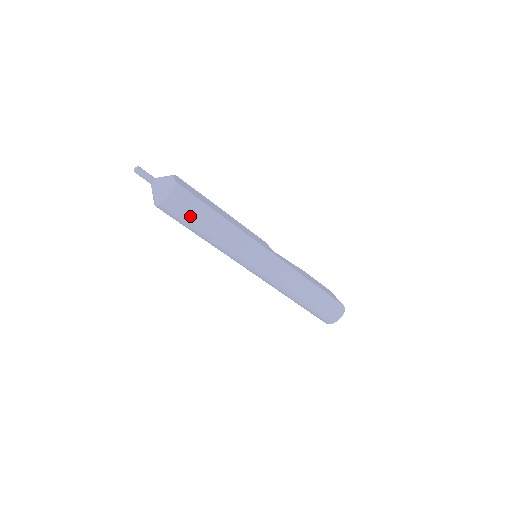
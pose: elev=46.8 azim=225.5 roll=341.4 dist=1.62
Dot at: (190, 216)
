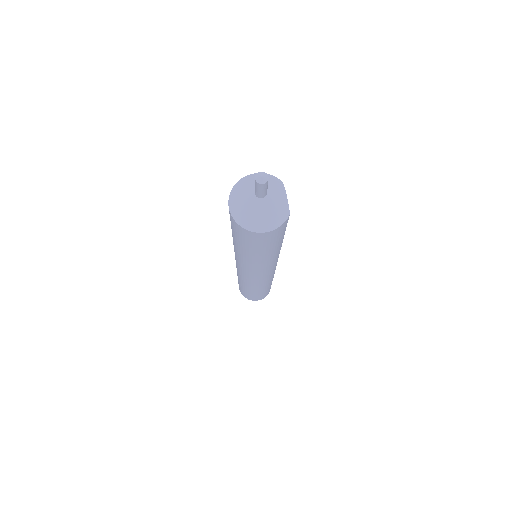
Dot at: (262, 246)
